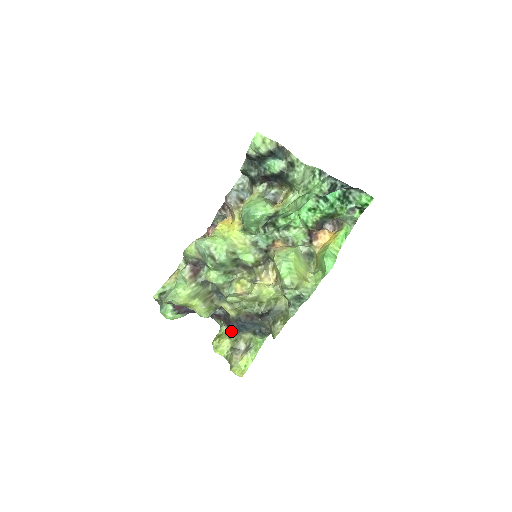
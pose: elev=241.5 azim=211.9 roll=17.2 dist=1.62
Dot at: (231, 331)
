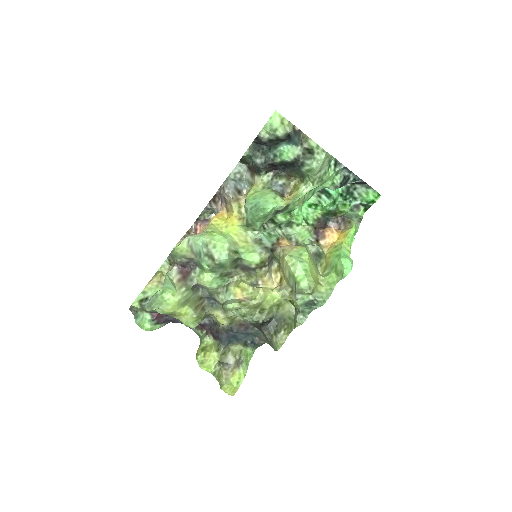
Dot at: (218, 343)
